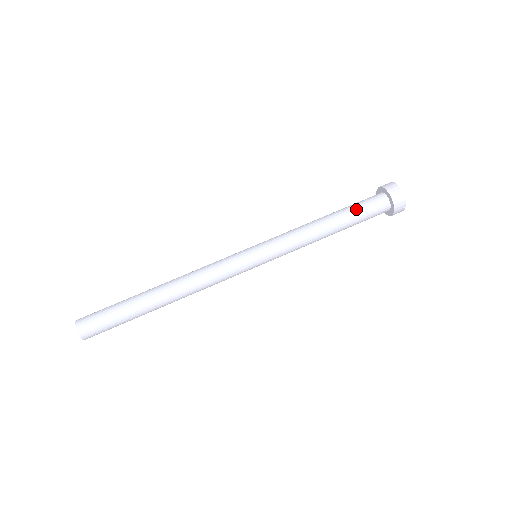
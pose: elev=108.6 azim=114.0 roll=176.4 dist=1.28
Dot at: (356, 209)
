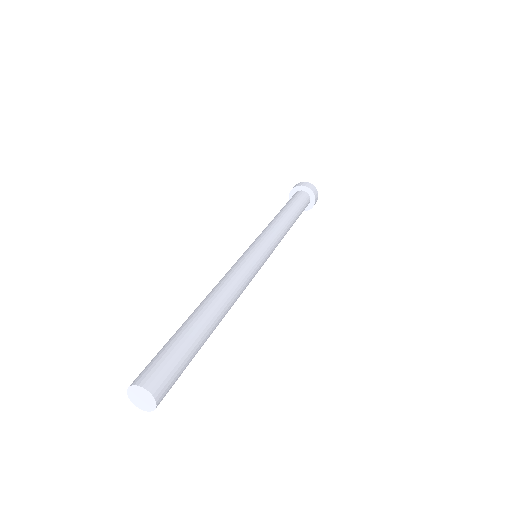
Dot at: (296, 202)
